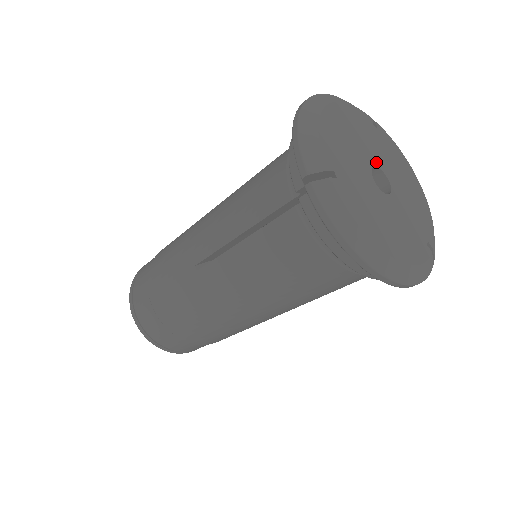
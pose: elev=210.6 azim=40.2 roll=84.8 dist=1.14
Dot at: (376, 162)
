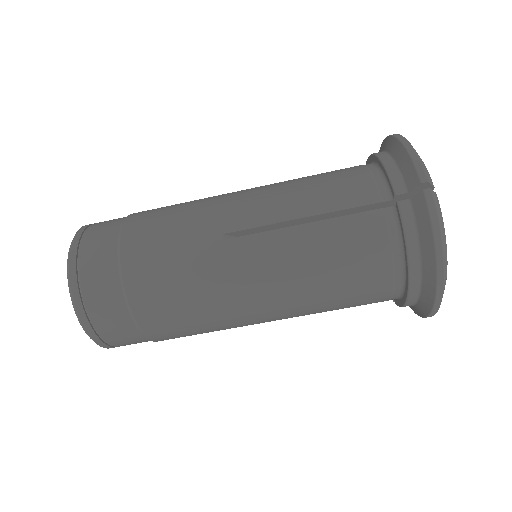
Dot at: occluded
